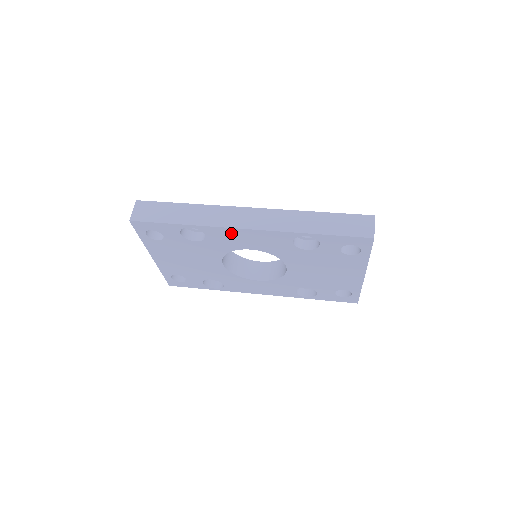
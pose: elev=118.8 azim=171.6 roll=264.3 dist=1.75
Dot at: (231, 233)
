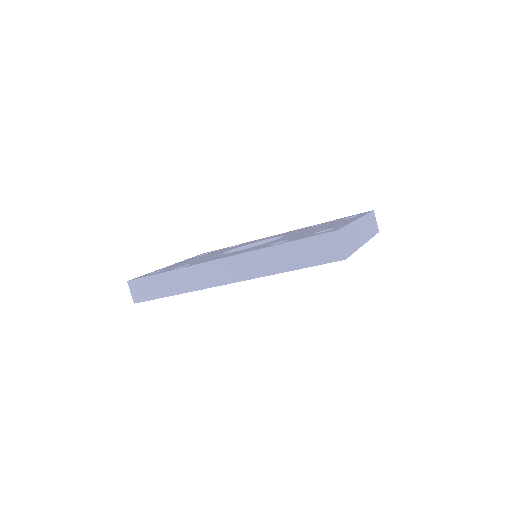
Dot at: occluded
